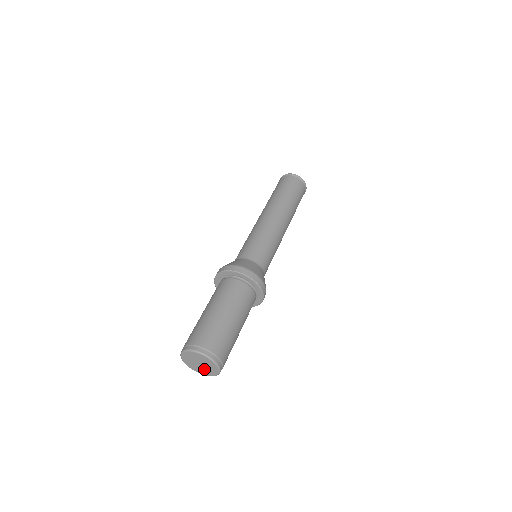
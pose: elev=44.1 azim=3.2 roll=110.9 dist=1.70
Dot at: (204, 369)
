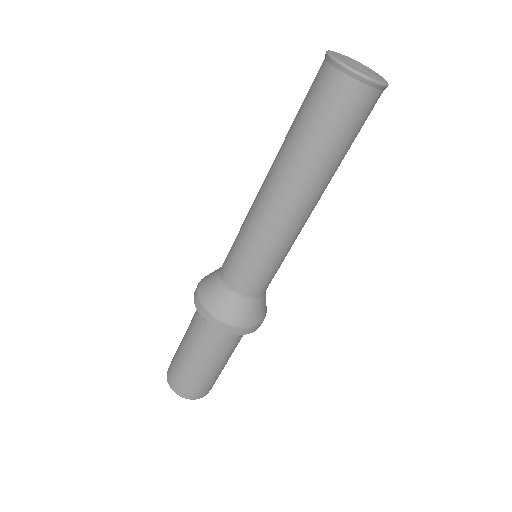
Dot at: occluded
